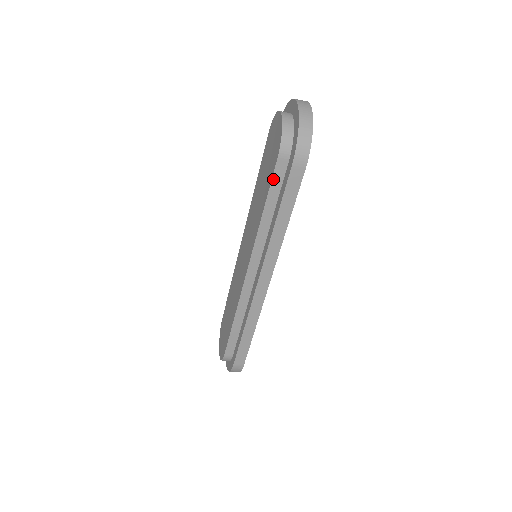
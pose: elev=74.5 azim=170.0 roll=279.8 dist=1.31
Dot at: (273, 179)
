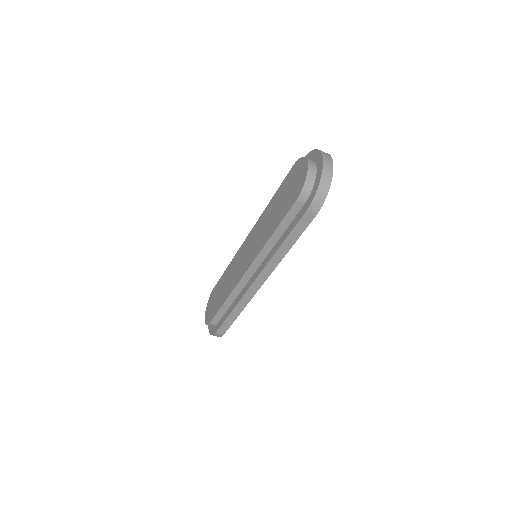
Dot at: (288, 214)
